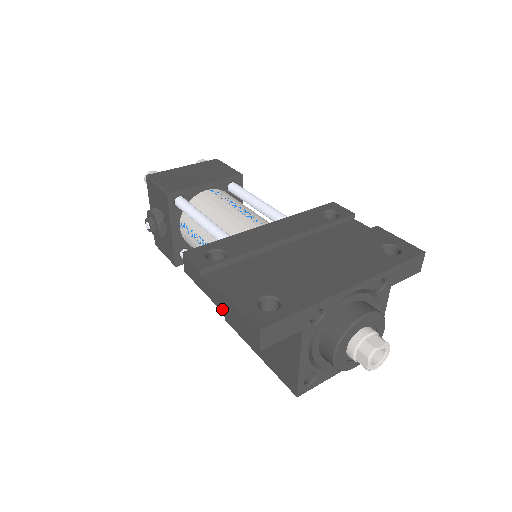
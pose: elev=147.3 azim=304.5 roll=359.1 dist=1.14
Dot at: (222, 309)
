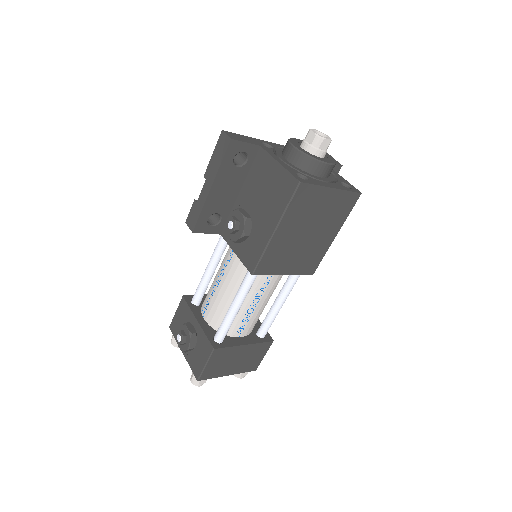
Dot at: (212, 181)
